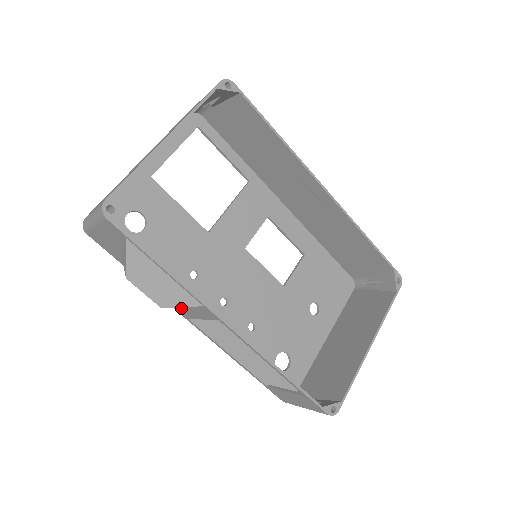
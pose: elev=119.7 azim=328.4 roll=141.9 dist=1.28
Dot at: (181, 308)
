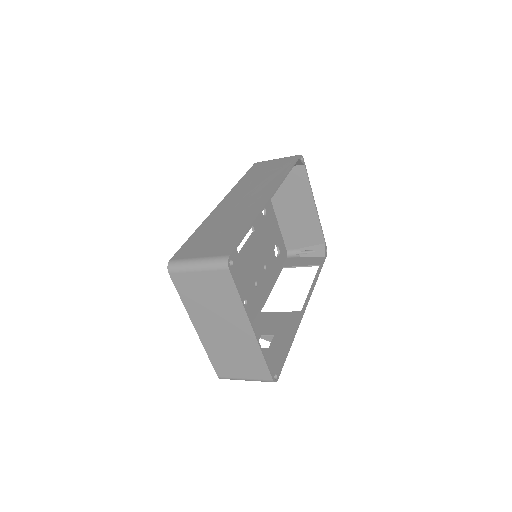
Dot at: (265, 321)
